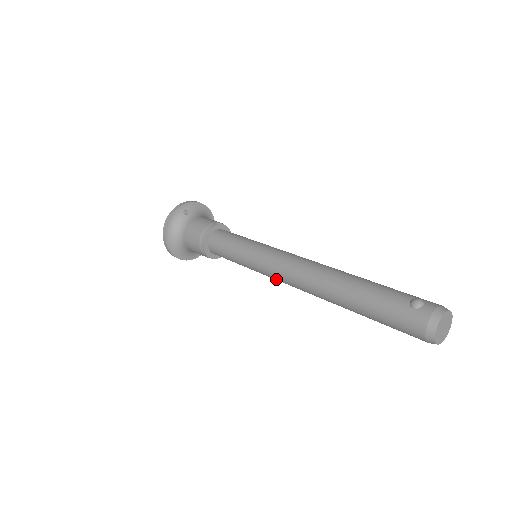
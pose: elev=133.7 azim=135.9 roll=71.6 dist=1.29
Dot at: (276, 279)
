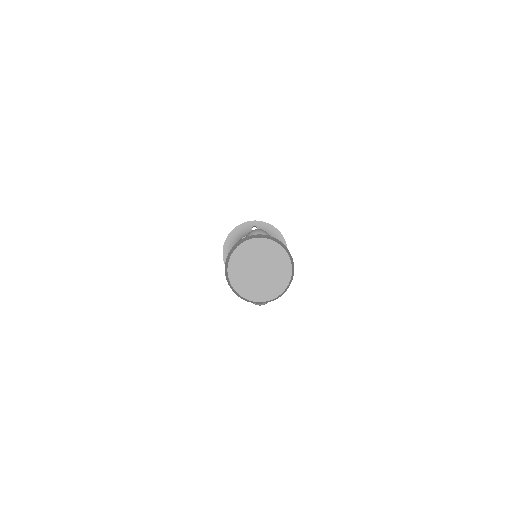
Dot at: occluded
